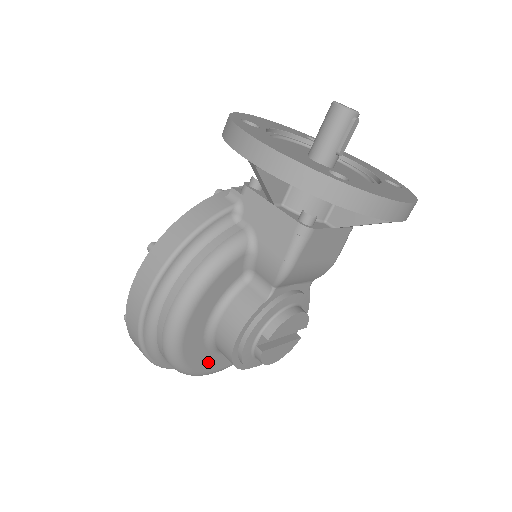
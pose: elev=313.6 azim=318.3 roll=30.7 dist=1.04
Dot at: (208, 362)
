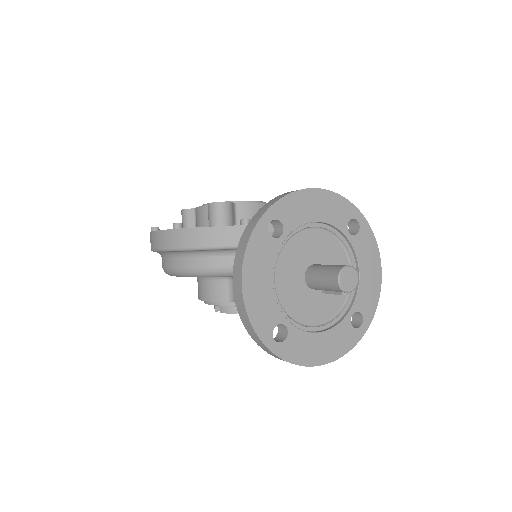
Dot at: occluded
